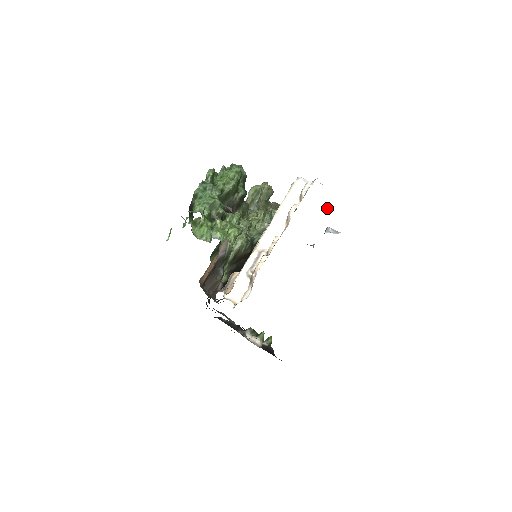
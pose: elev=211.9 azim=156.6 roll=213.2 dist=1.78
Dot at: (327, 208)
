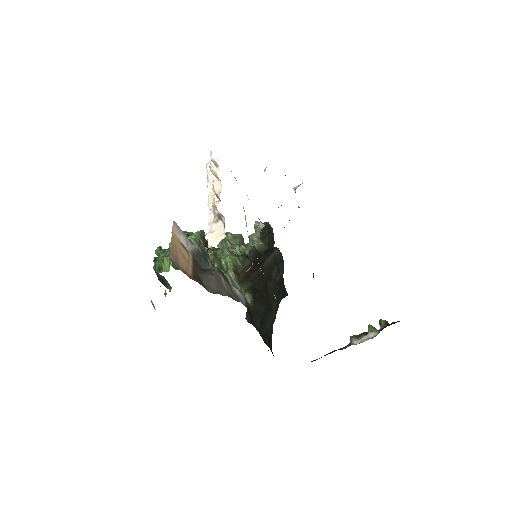
Dot at: (265, 170)
